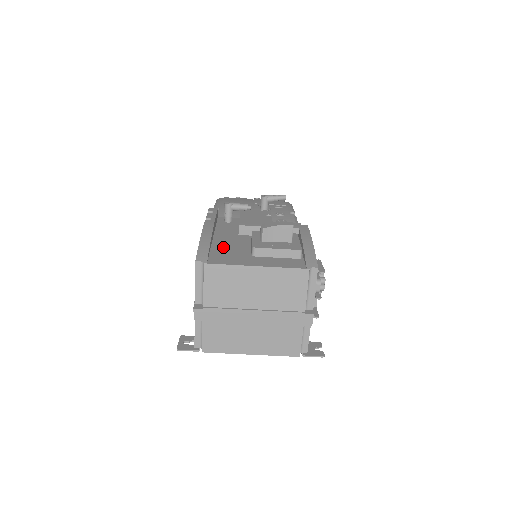
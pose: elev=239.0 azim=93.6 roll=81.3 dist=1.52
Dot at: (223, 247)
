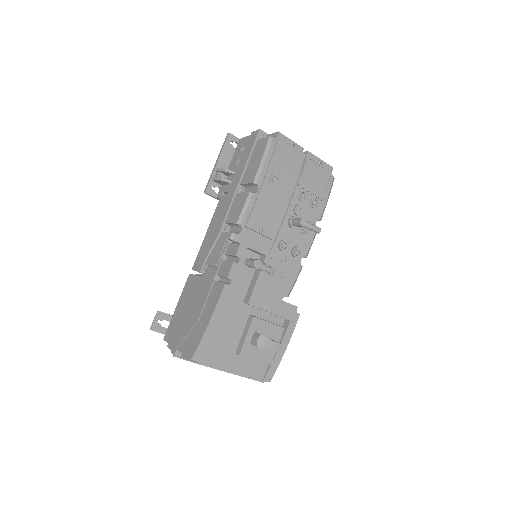
Dot at: (221, 331)
